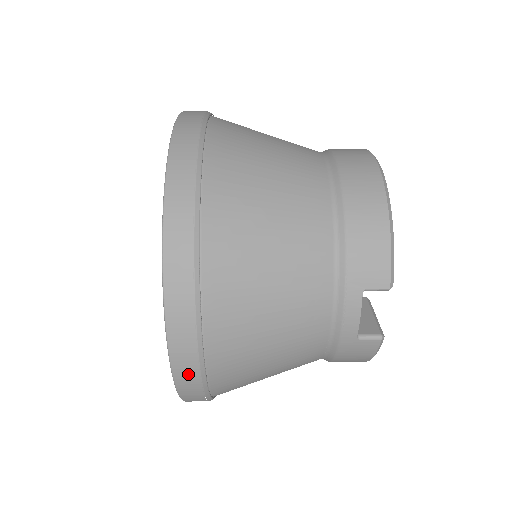
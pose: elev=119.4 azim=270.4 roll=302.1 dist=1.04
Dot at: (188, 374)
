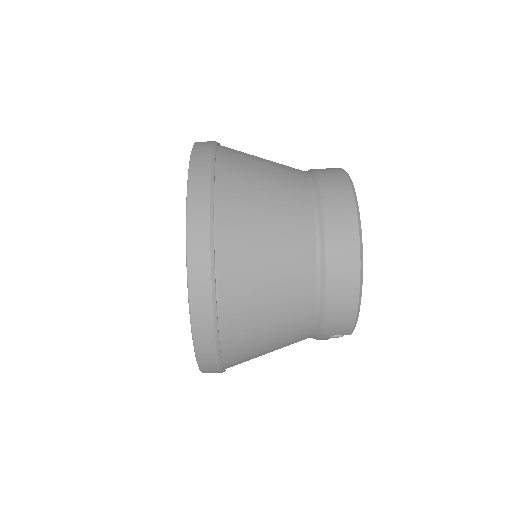
Dot at: occluded
